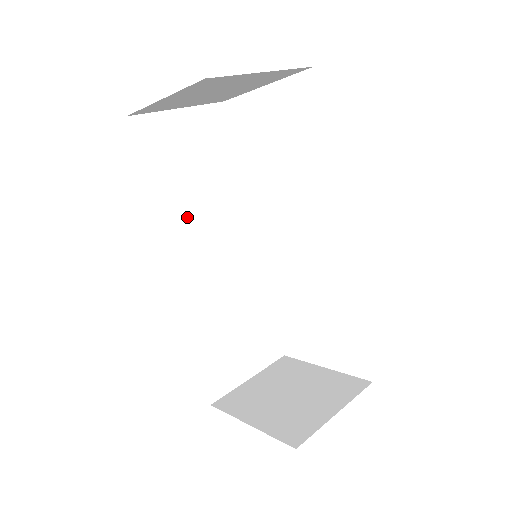
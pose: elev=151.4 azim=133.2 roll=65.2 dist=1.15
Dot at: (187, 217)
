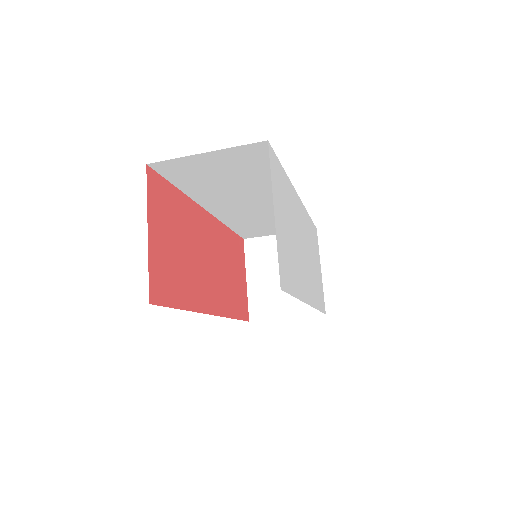
Dot at: occluded
